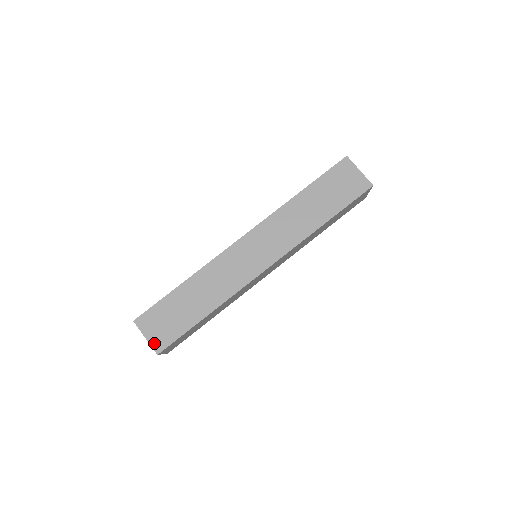
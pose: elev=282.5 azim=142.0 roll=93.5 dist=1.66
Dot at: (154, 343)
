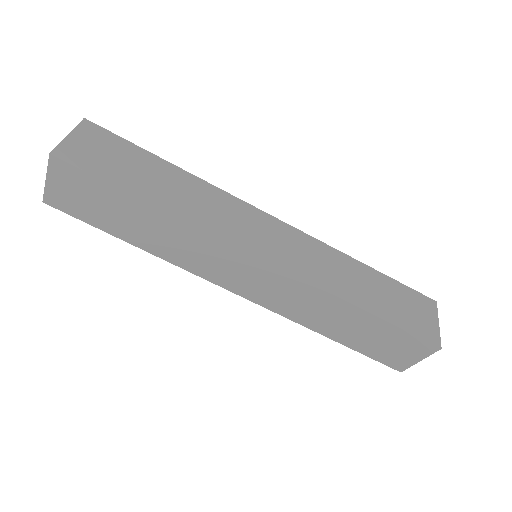
Dot at: (66, 146)
